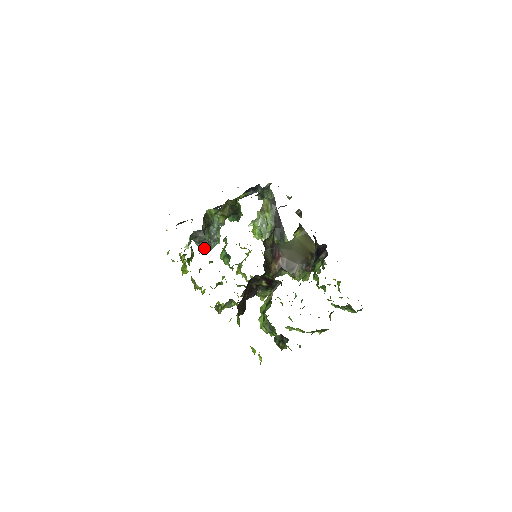
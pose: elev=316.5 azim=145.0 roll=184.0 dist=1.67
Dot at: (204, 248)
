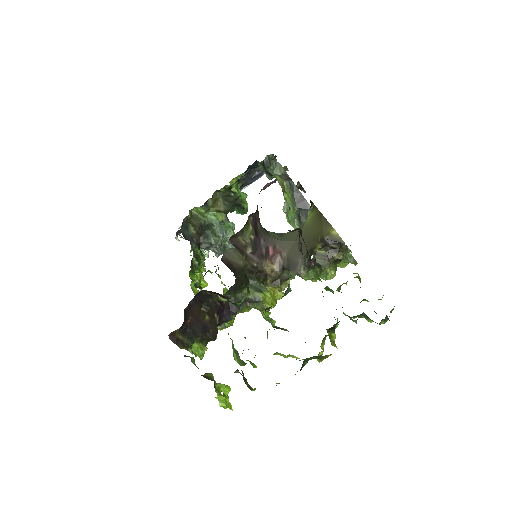
Dot at: occluded
